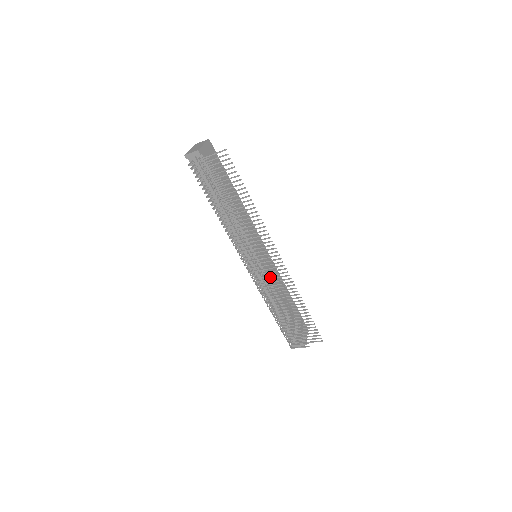
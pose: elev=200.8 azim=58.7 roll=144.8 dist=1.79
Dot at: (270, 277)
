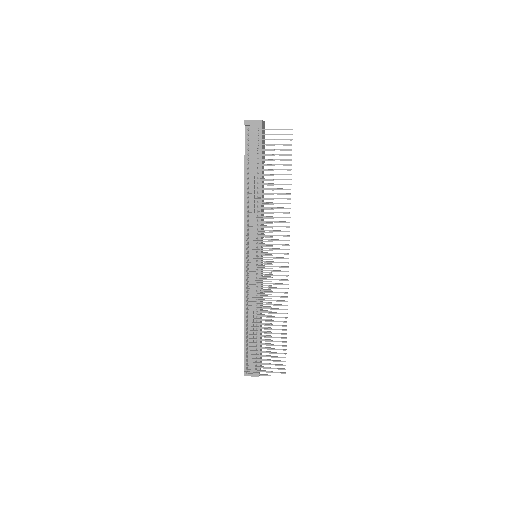
Dot at: occluded
